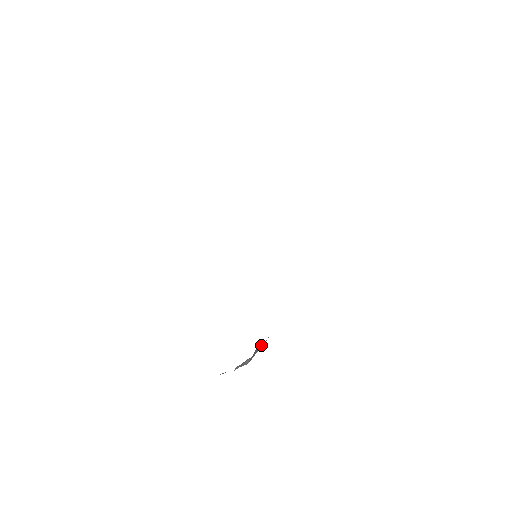
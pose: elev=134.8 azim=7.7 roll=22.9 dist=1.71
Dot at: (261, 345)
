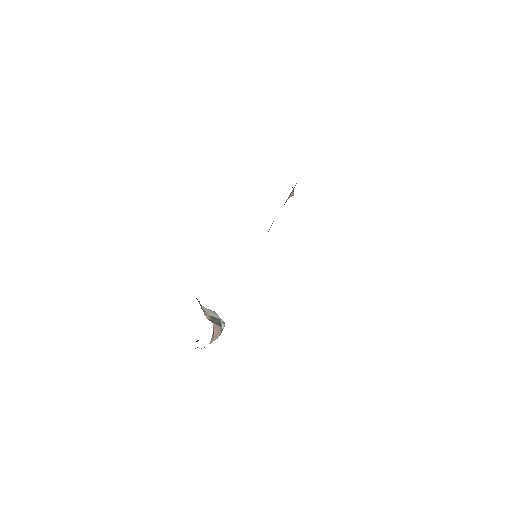
Dot at: occluded
